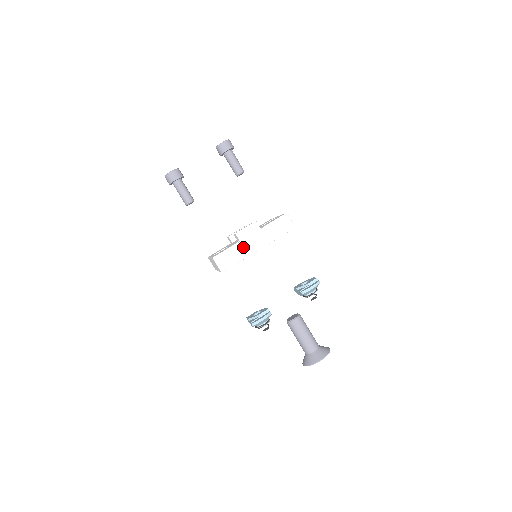
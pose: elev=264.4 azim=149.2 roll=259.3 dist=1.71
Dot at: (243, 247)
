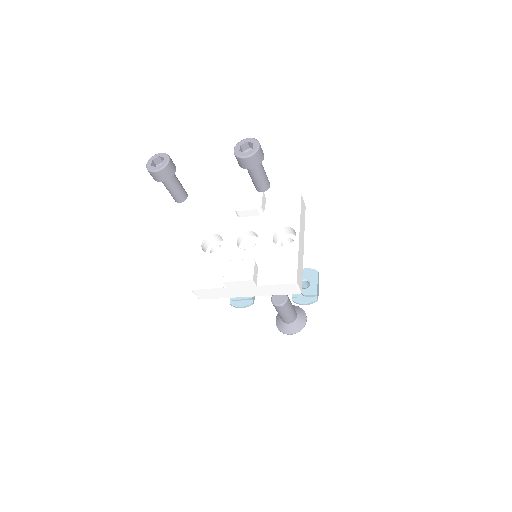
Dot at: (229, 291)
